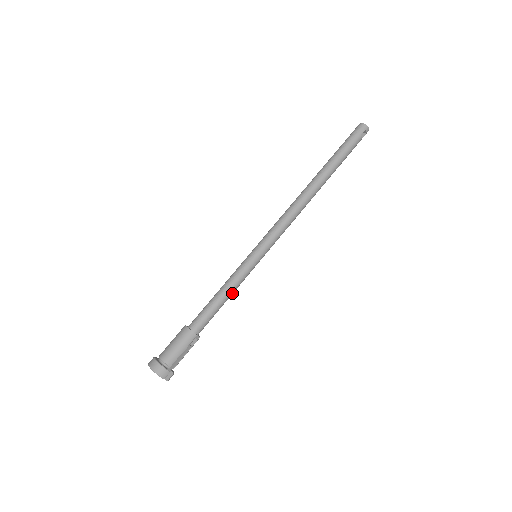
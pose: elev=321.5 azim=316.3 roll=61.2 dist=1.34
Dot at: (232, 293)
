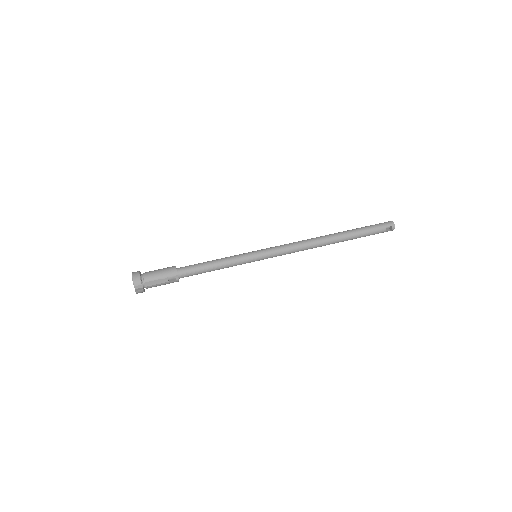
Dot at: (222, 267)
